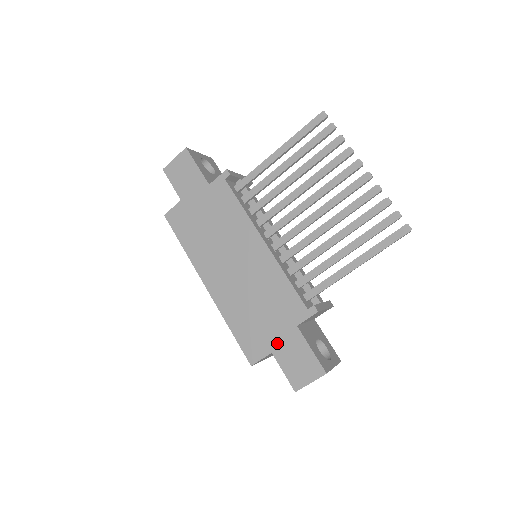
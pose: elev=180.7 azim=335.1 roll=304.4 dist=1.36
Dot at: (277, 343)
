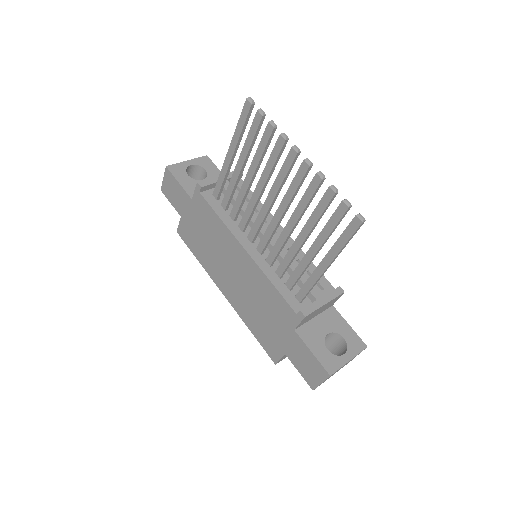
Dot at: (286, 345)
